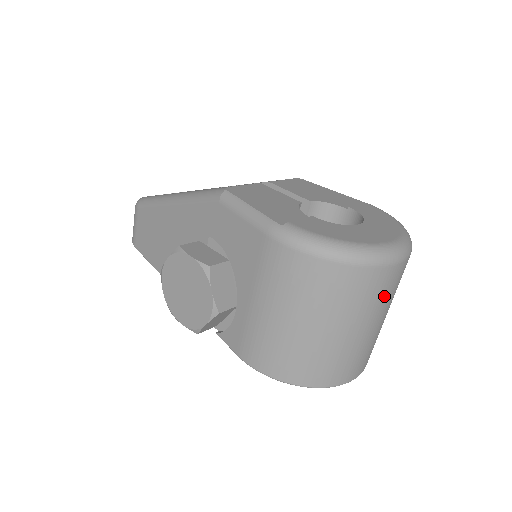
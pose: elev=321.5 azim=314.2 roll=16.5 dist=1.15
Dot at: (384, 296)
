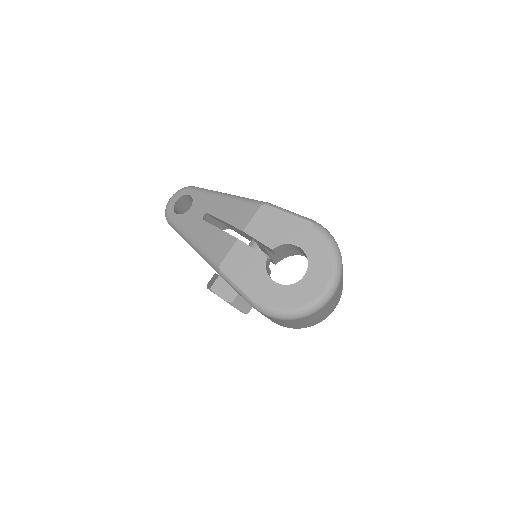
Dot at: (330, 304)
